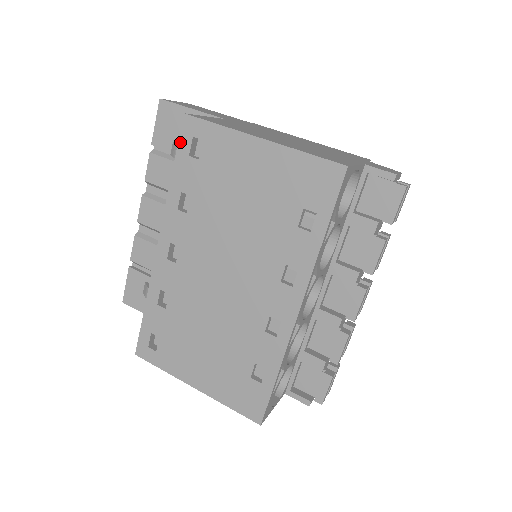
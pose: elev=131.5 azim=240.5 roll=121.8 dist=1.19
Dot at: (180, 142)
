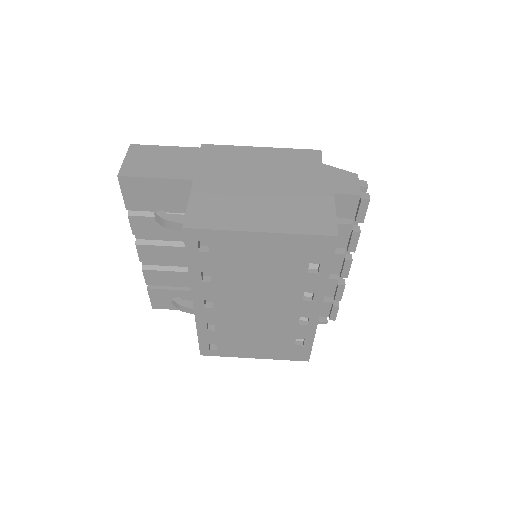
Dot at: (187, 245)
